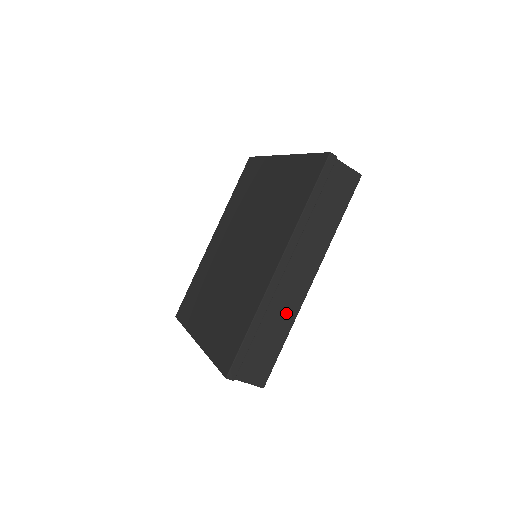
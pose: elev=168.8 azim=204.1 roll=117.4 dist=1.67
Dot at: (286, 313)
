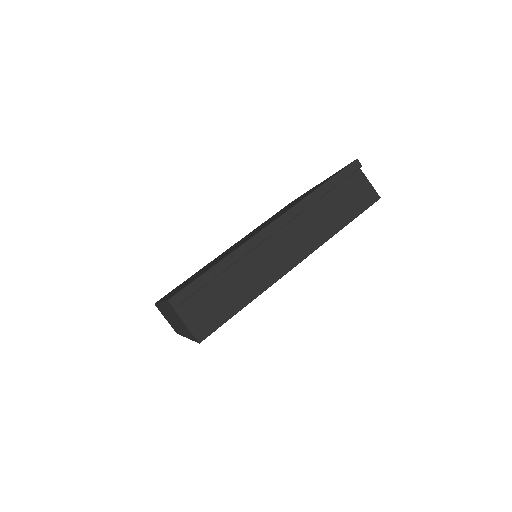
Dot at: (258, 278)
